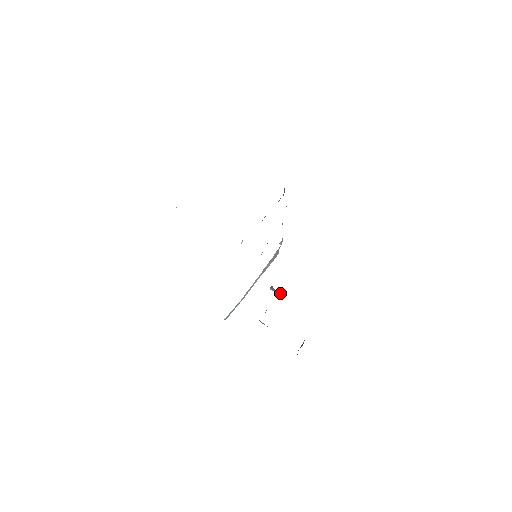
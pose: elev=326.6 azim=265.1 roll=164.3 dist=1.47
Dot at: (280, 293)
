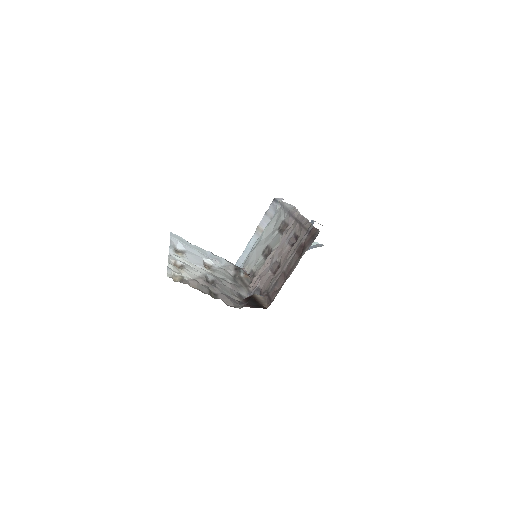
Dot at: occluded
